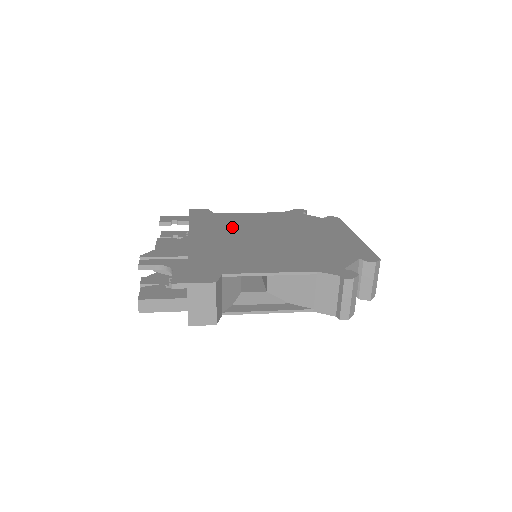
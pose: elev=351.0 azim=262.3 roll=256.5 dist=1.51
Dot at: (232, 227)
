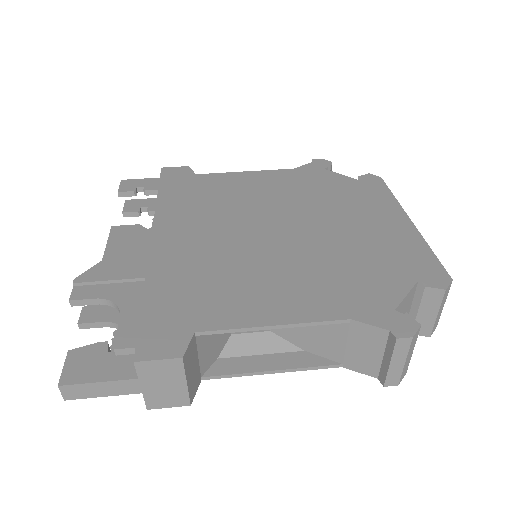
Dot at: (220, 207)
